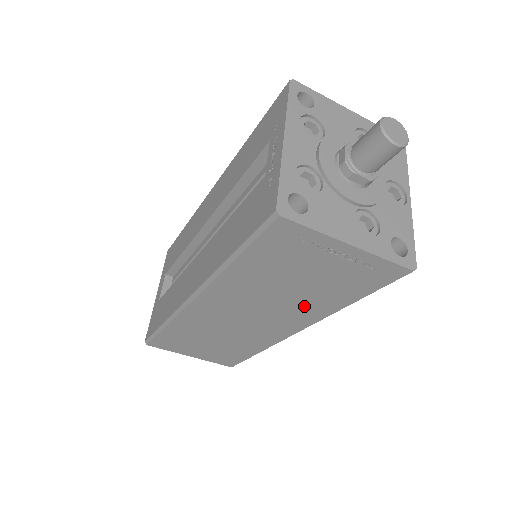
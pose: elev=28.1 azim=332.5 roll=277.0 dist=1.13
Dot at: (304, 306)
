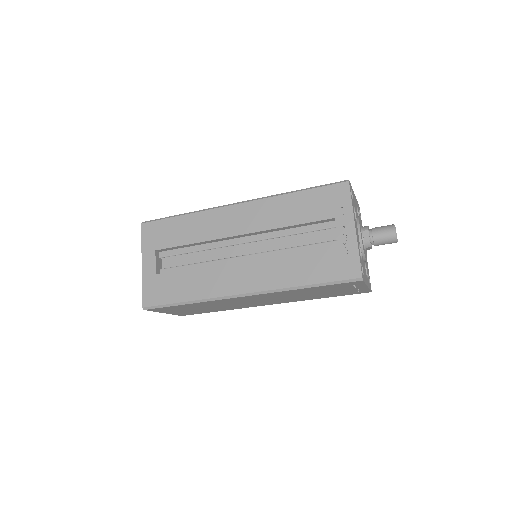
Dot at: (300, 298)
